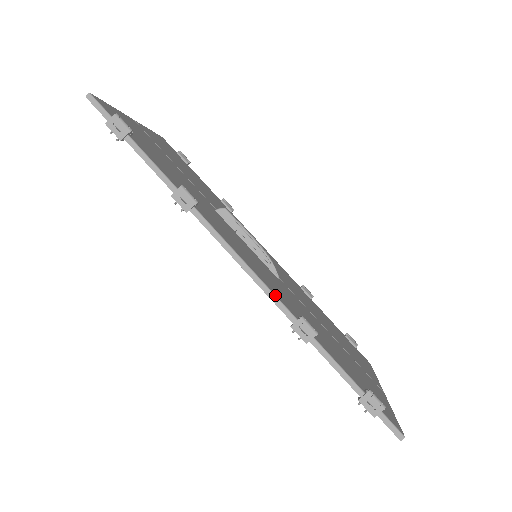
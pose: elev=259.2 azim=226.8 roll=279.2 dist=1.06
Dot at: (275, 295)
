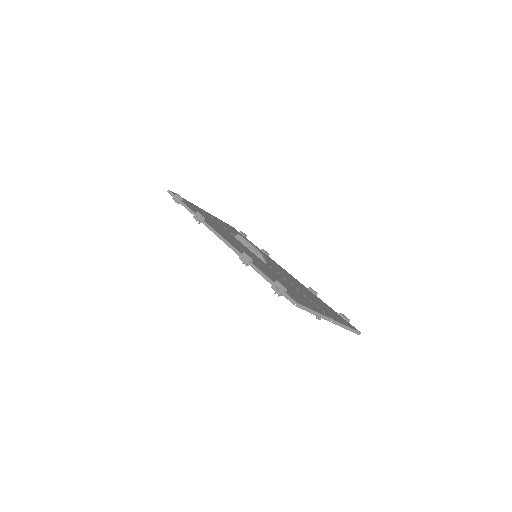
Dot at: (233, 246)
